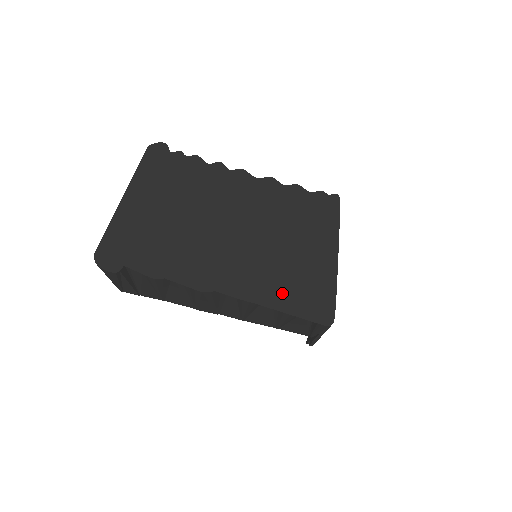
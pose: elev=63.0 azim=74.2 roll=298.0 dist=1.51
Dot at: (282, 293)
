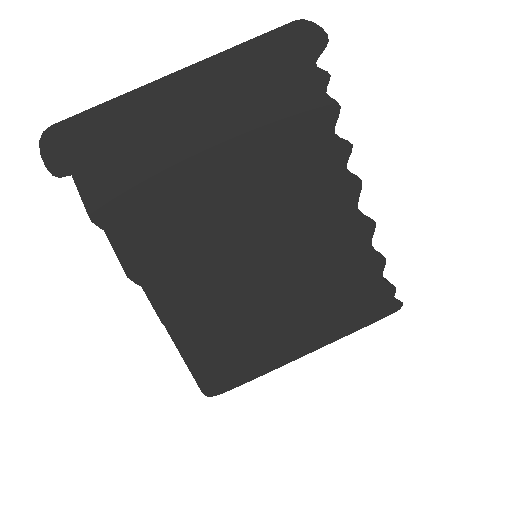
Dot at: (204, 342)
